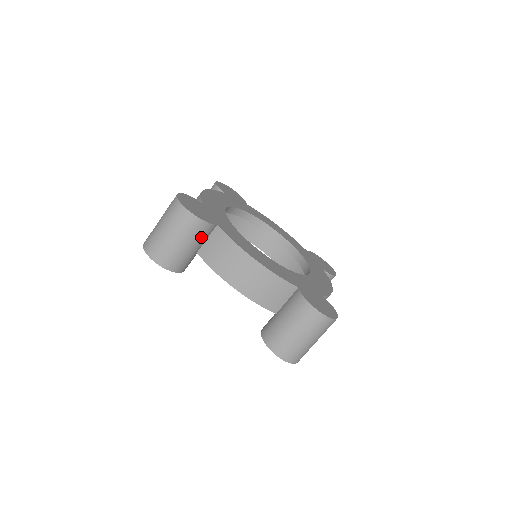
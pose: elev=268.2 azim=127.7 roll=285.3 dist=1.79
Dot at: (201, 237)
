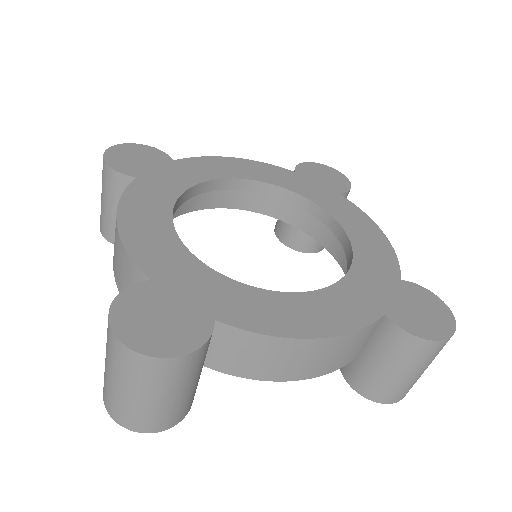
Dot at: (119, 194)
